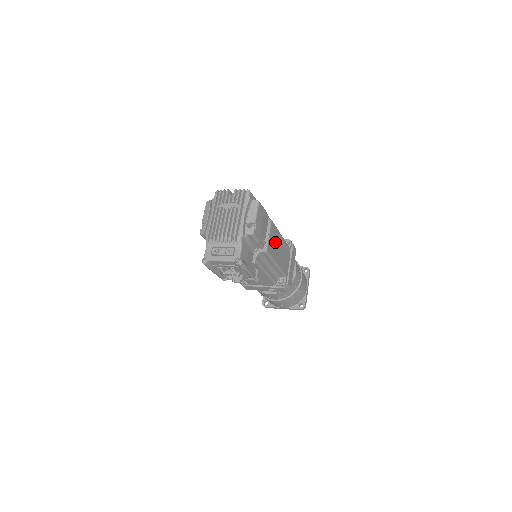
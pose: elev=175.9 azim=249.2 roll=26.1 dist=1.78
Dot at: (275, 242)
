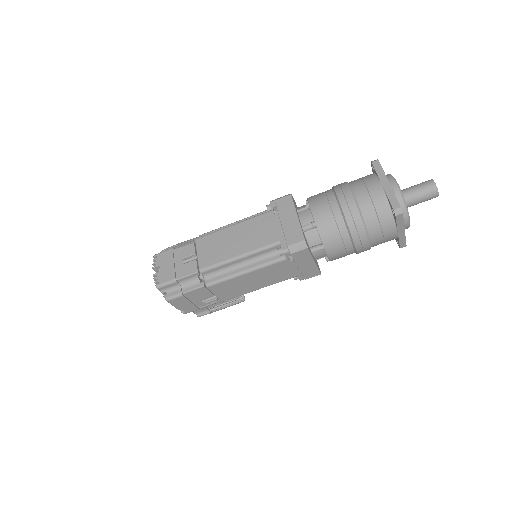
Dot at: (235, 286)
